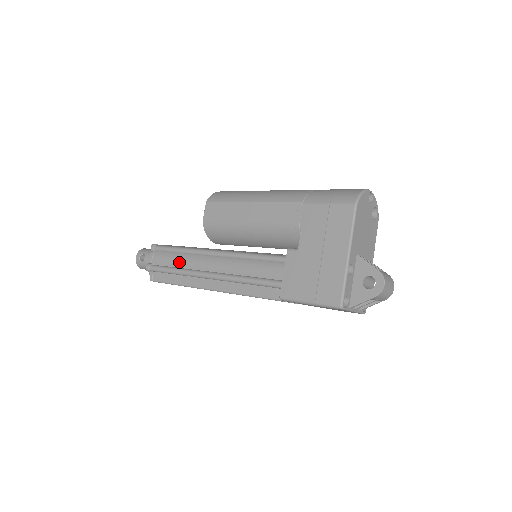
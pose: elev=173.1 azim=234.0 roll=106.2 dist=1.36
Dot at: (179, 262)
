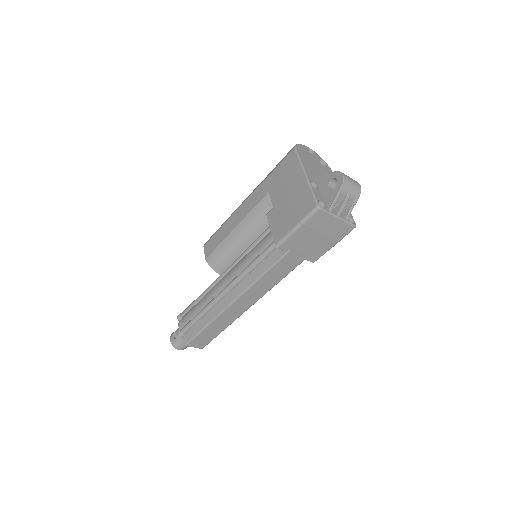
Dot at: (200, 305)
